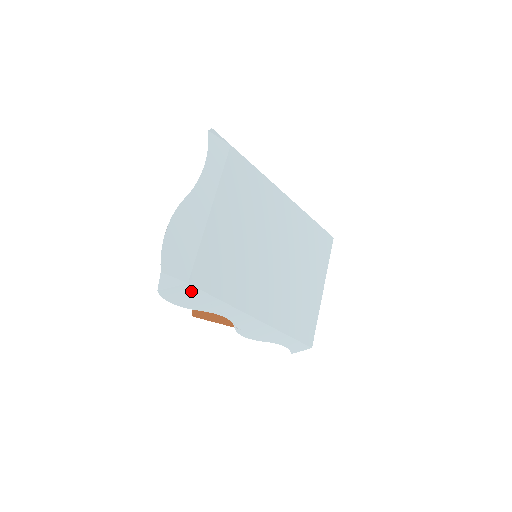
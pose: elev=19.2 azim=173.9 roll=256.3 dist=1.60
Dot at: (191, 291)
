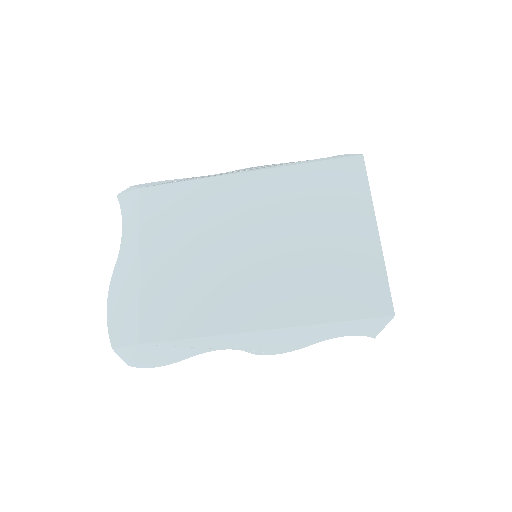
Dot at: (152, 348)
